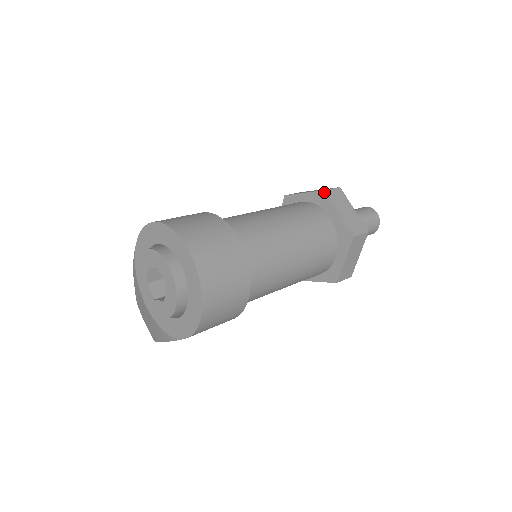
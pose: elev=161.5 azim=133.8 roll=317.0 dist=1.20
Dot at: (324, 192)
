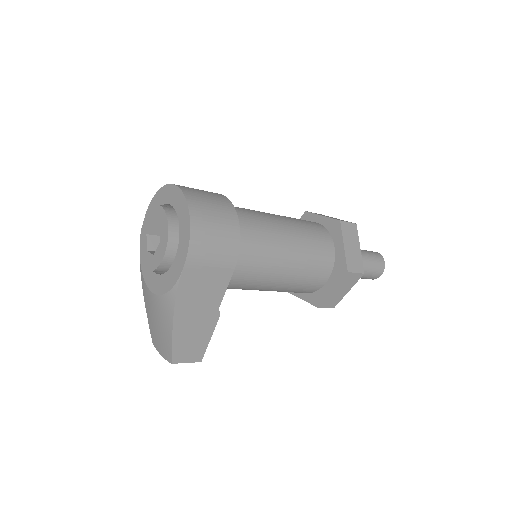
Dot at: (305, 212)
